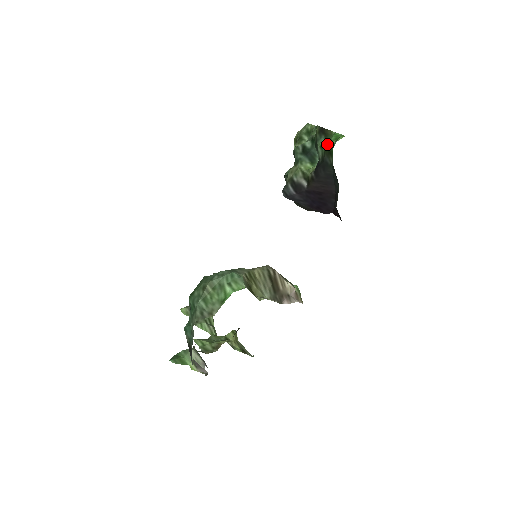
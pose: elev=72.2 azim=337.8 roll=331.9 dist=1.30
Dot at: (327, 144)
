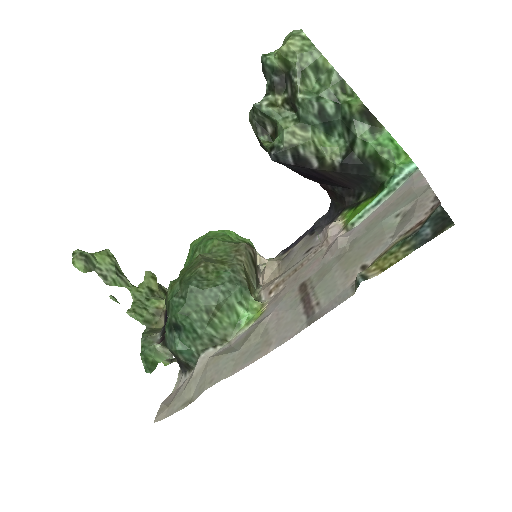
Dot at: (383, 155)
